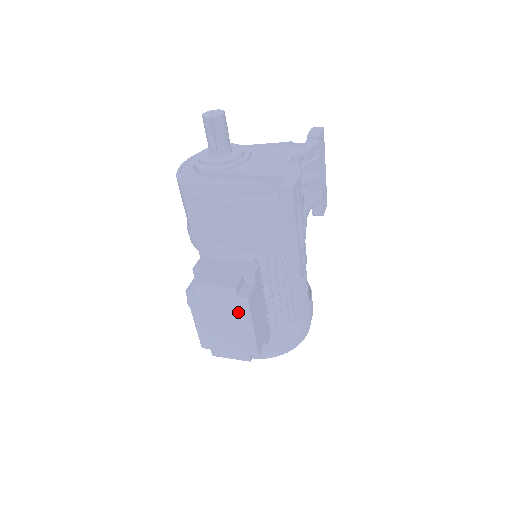
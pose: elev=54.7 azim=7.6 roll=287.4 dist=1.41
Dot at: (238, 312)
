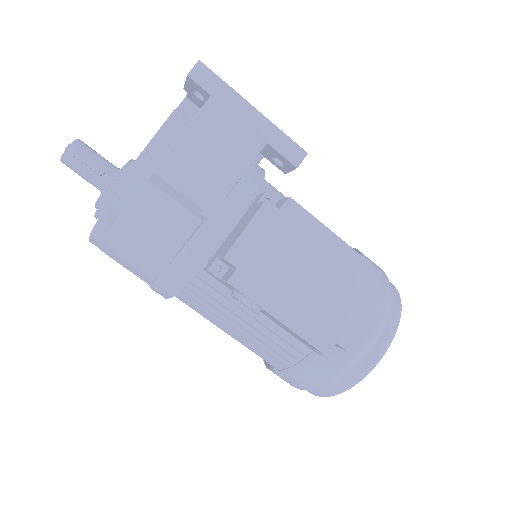
Dot at: (302, 232)
